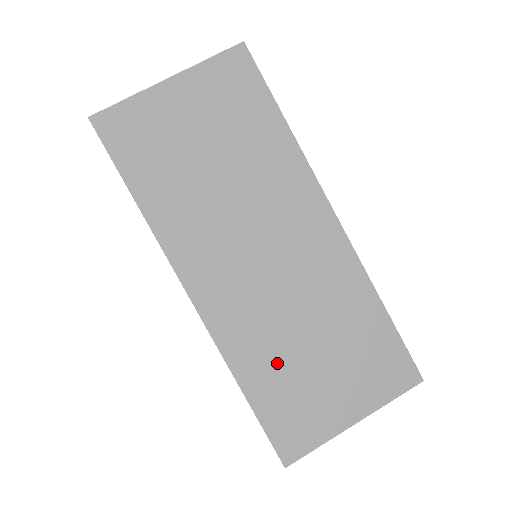
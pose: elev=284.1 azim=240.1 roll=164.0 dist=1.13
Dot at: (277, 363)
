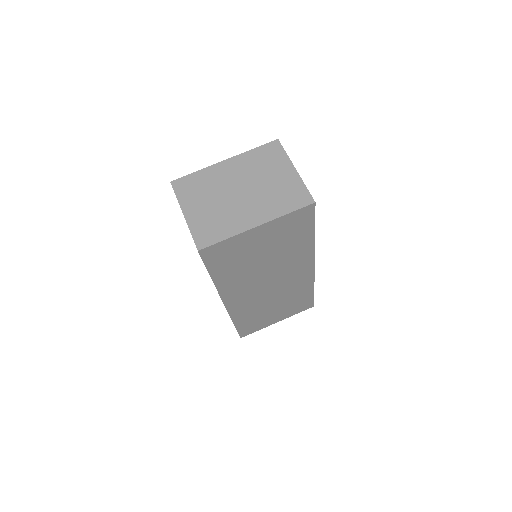
Dot at: (255, 314)
